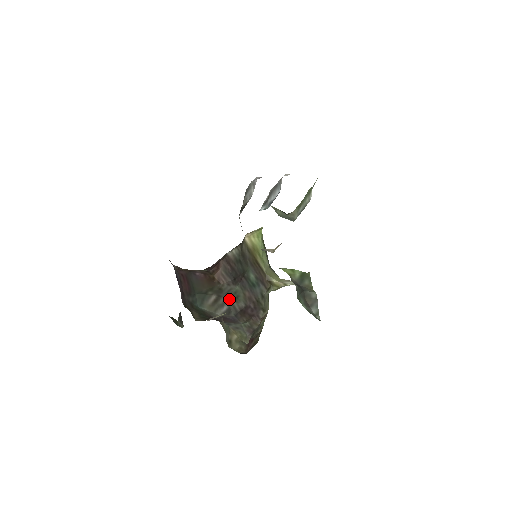
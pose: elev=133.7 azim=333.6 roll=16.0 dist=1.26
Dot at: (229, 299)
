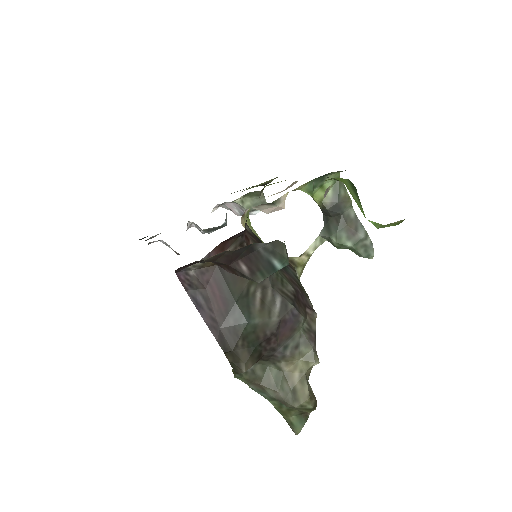
Dot at: (276, 287)
